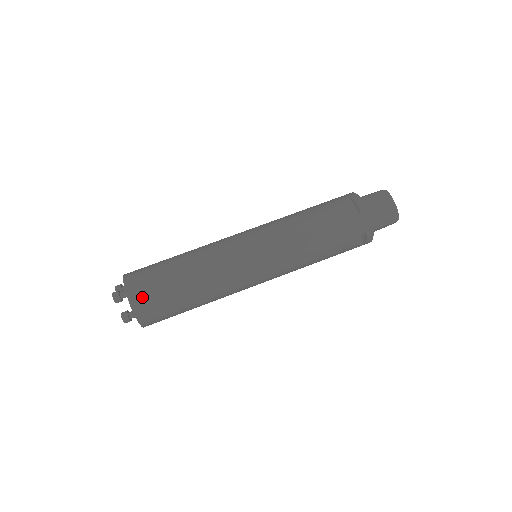
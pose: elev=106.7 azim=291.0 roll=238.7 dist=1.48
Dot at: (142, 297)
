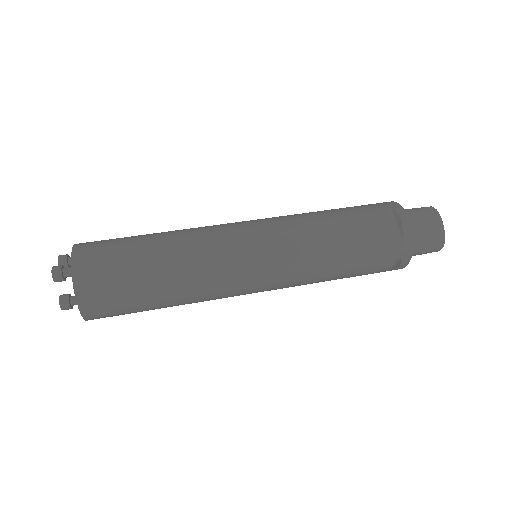
Dot at: (93, 284)
